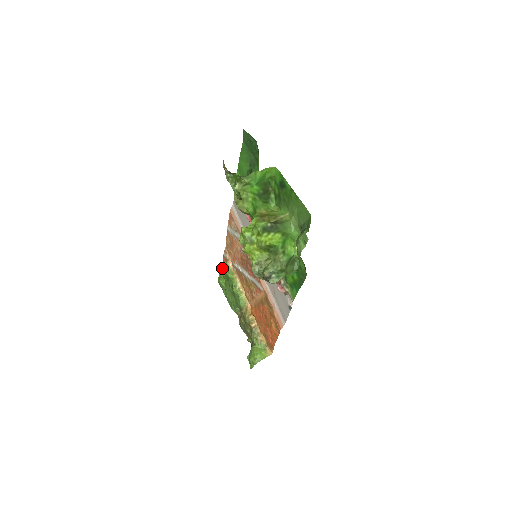
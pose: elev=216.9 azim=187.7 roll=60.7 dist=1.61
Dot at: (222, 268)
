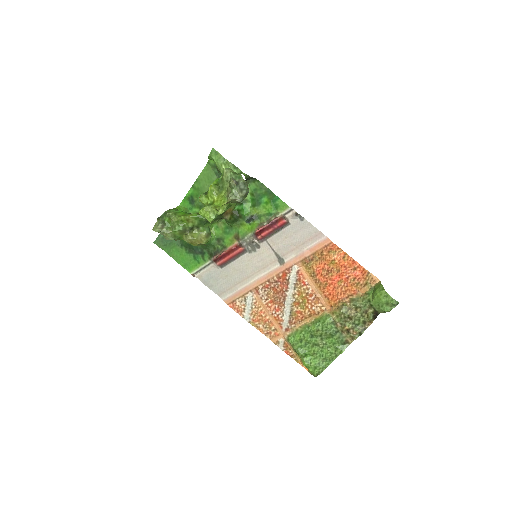
Dot at: (301, 365)
